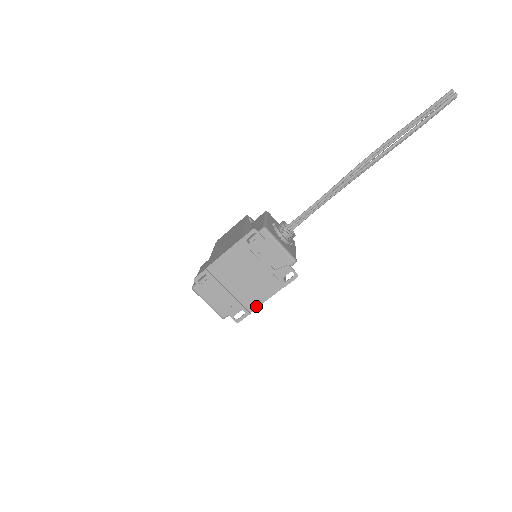
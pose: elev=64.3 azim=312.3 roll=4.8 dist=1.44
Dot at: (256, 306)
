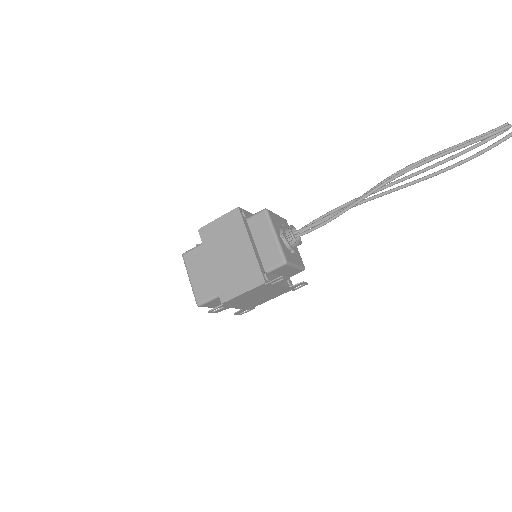
Dot at: (261, 303)
